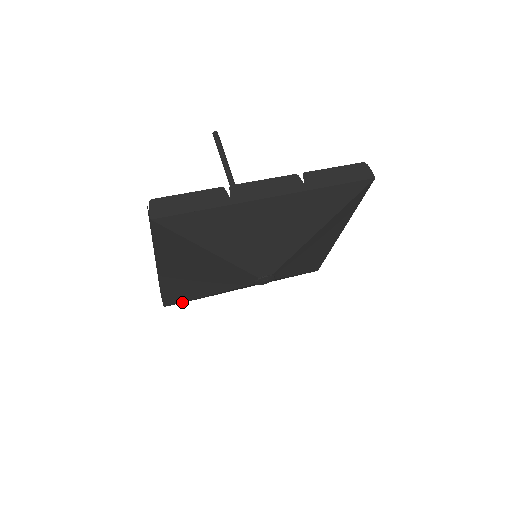
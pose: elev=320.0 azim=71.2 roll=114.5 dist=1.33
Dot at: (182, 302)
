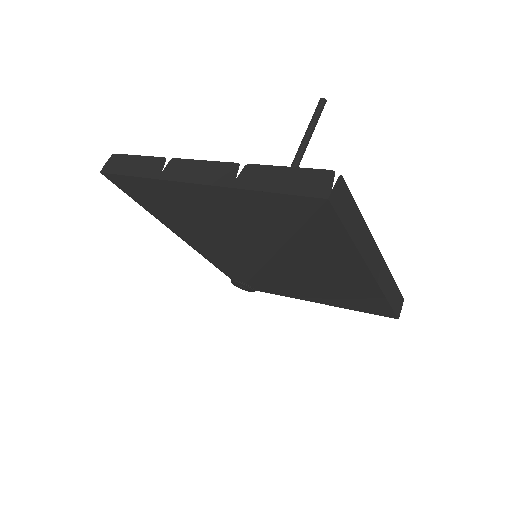
Dot at: occluded
